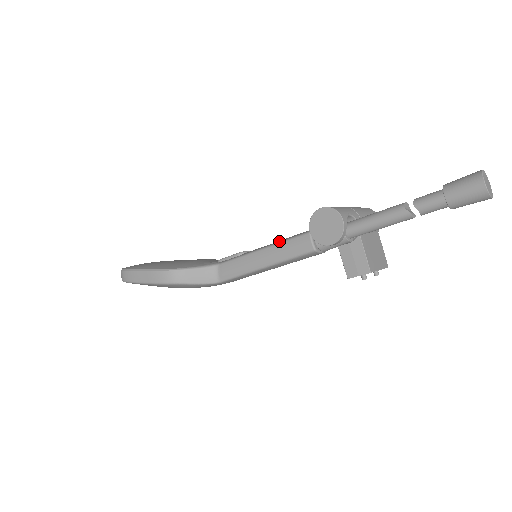
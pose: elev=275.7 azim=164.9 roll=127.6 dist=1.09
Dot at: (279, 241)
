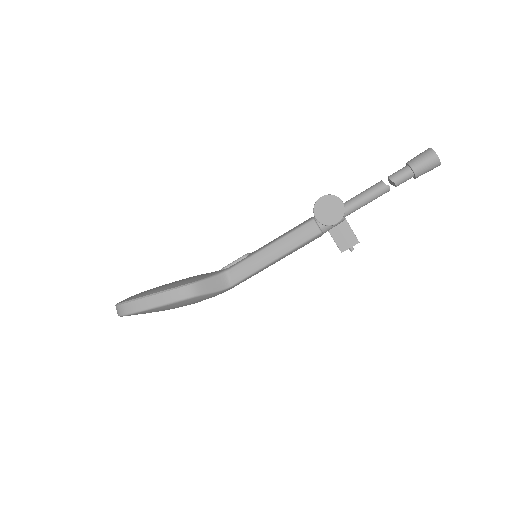
Dot at: (285, 234)
